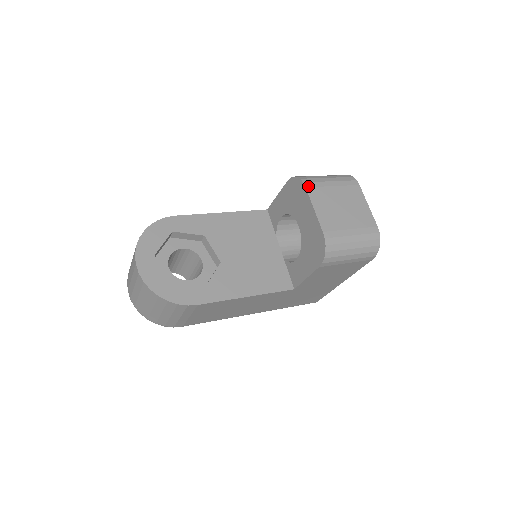
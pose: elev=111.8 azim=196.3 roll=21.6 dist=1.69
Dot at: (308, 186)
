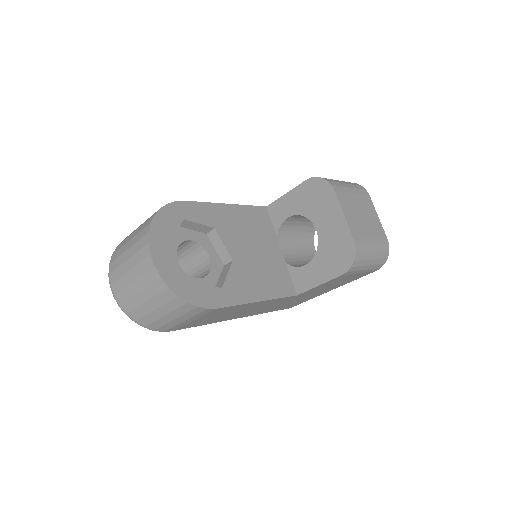
Dot at: (336, 189)
